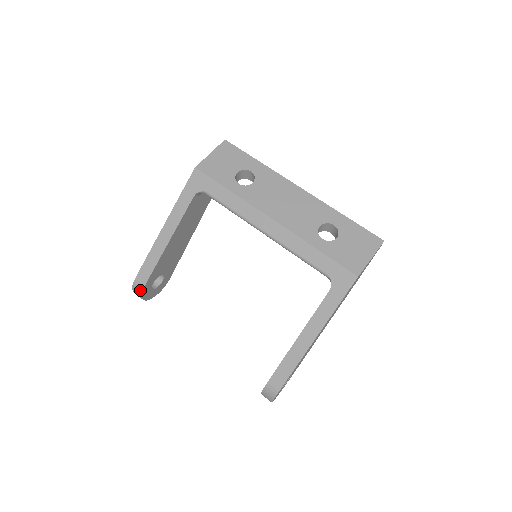
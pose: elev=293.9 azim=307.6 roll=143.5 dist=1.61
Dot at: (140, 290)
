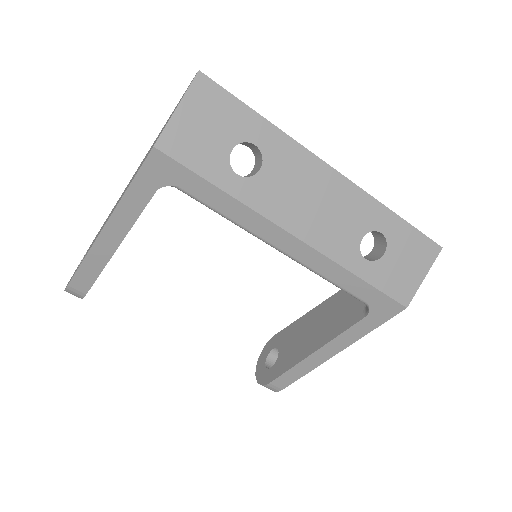
Dot at: (79, 296)
